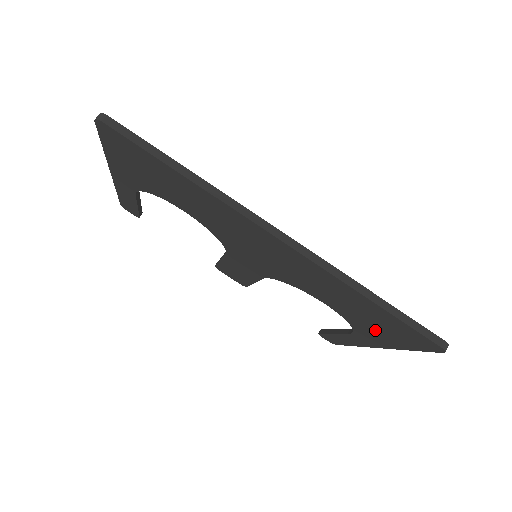
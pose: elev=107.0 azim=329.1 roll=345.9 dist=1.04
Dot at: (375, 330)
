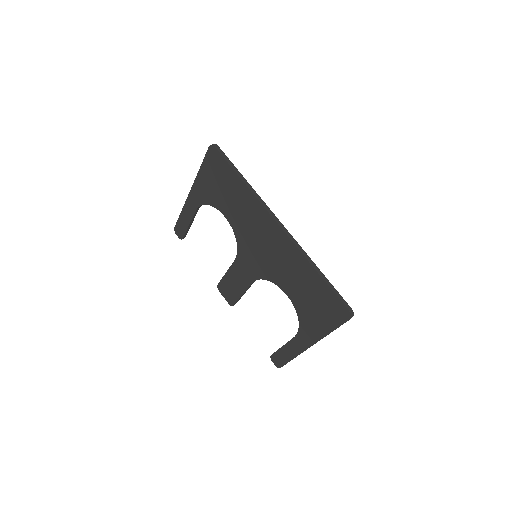
Dot at: (314, 315)
